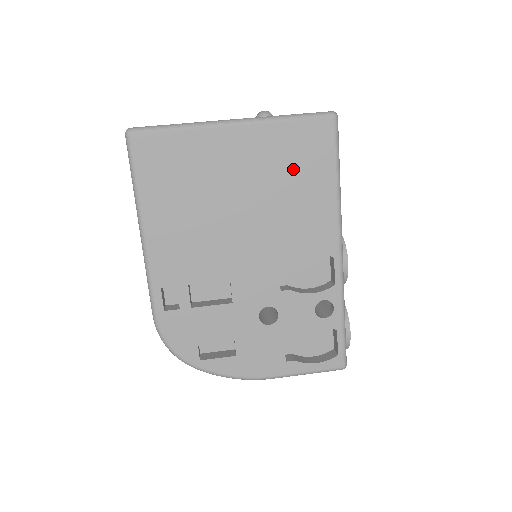
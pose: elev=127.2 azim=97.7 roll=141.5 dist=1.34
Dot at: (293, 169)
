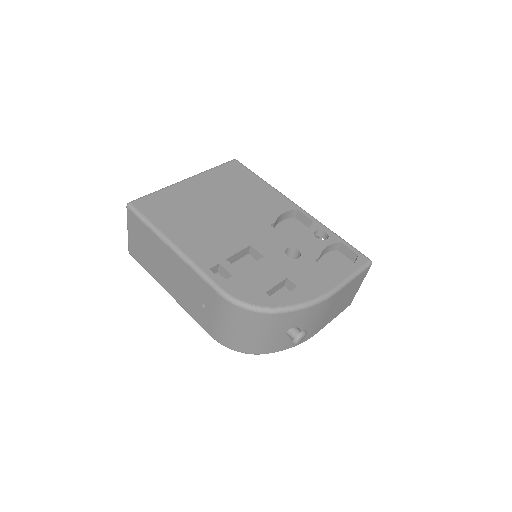
Dot at: (235, 184)
